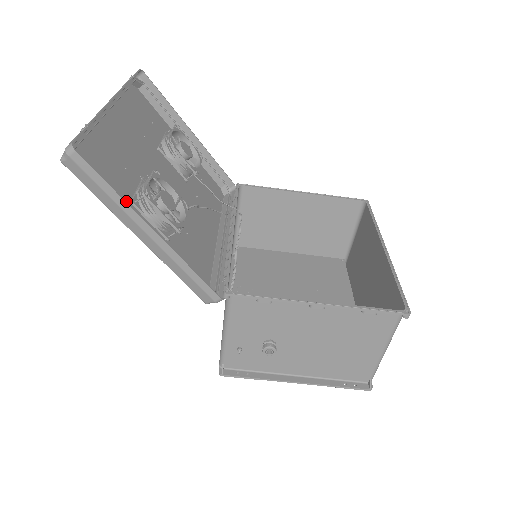
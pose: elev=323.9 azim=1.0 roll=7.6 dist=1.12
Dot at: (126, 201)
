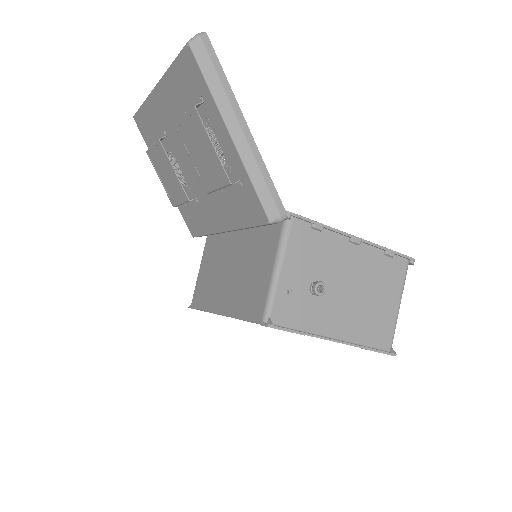
Dot at: (232, 92)
